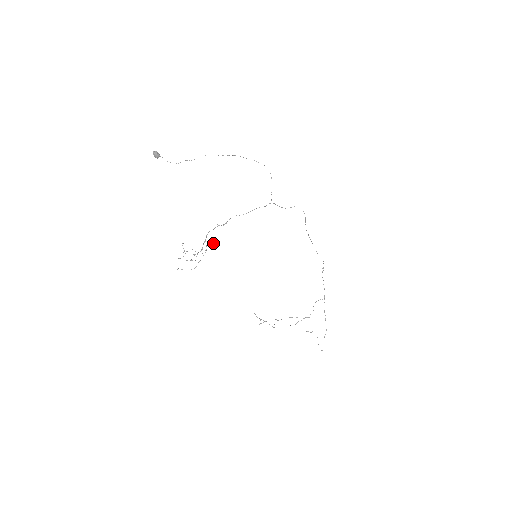
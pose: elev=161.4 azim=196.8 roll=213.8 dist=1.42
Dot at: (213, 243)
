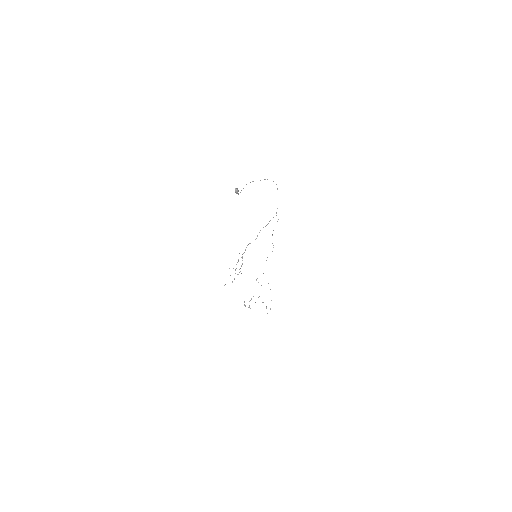
Dot at: occluded
